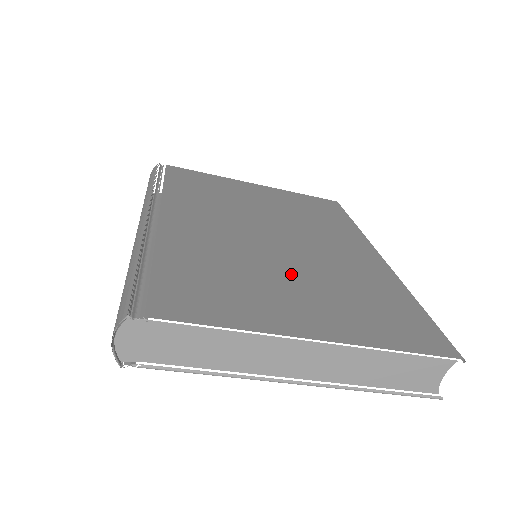
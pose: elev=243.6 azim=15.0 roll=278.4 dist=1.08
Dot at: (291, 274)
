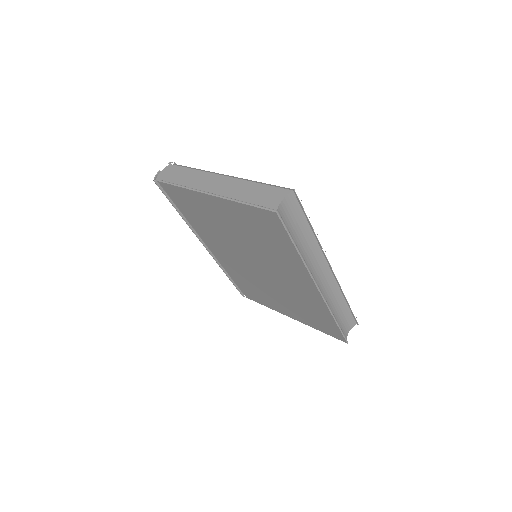
Dot at: occluded
